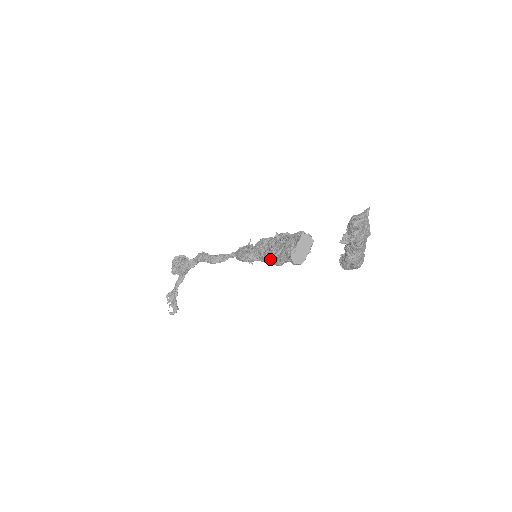
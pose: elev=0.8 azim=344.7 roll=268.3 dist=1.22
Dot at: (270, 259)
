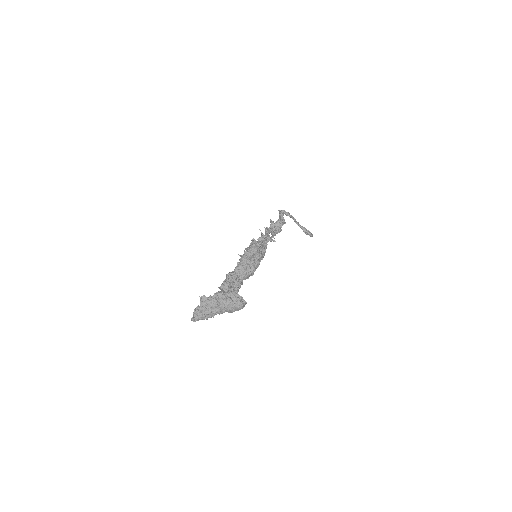
Dot at: occluded
